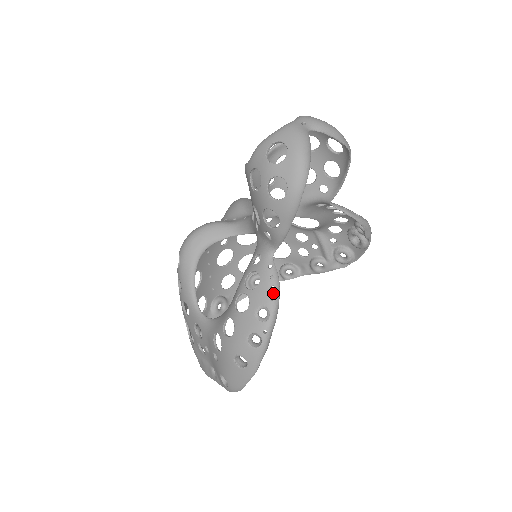
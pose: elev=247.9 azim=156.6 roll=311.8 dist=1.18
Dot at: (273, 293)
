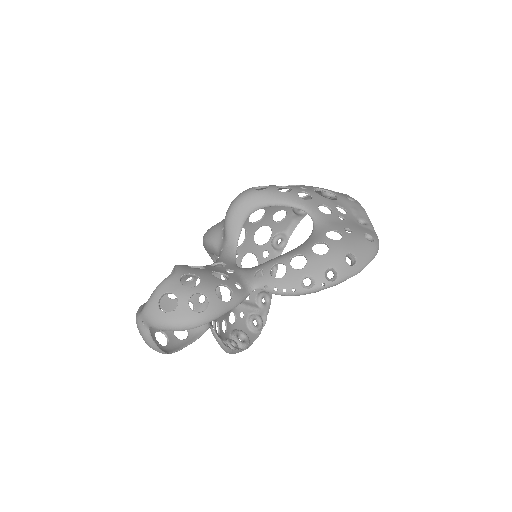
Dot at: (219, 344)
